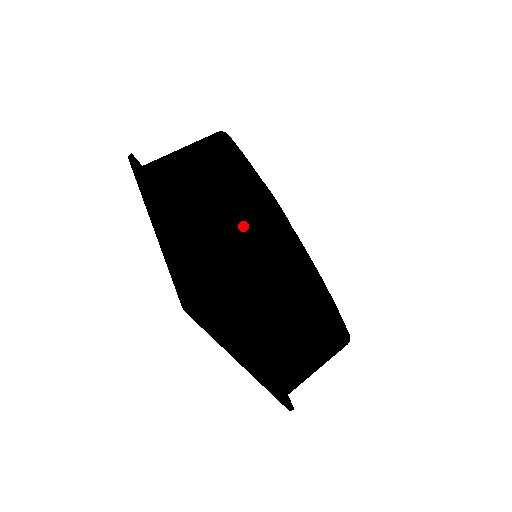
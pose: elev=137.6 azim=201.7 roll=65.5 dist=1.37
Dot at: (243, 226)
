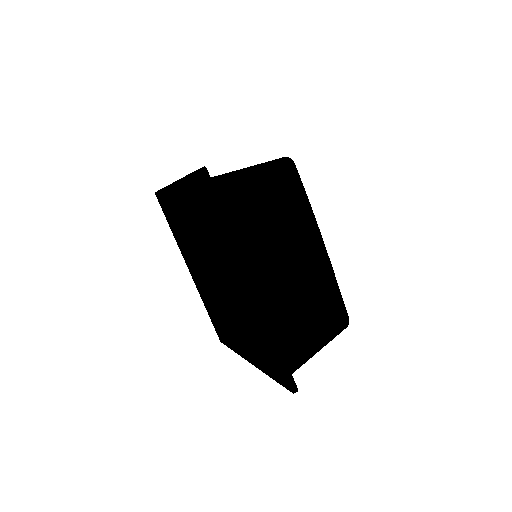
Dot at: (320, 308)
